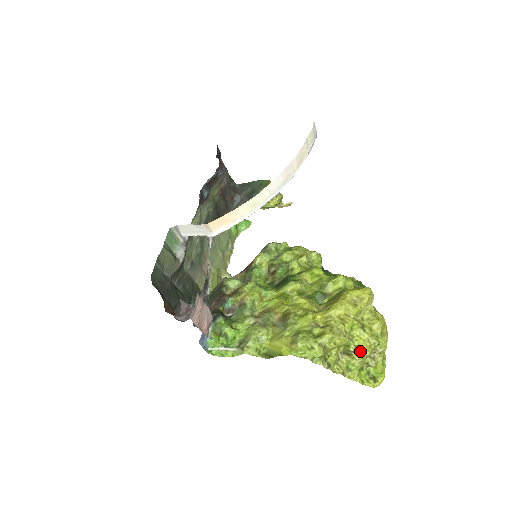
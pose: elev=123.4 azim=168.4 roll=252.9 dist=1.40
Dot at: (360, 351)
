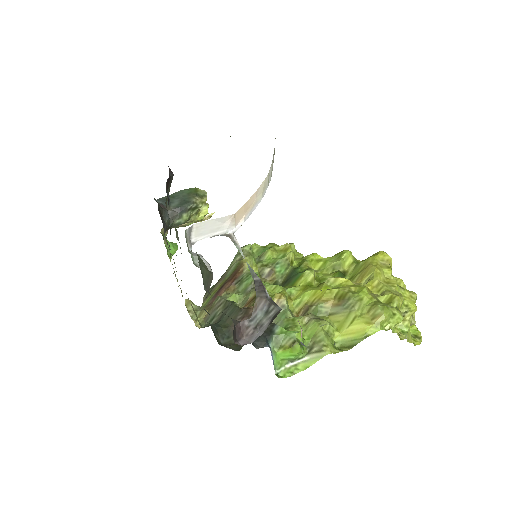
Dot at: (411, 309)
